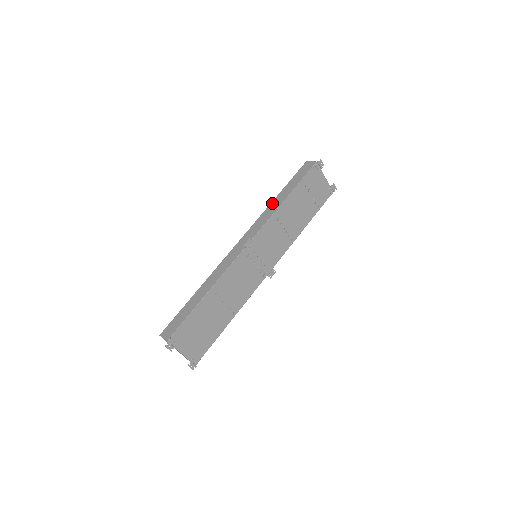
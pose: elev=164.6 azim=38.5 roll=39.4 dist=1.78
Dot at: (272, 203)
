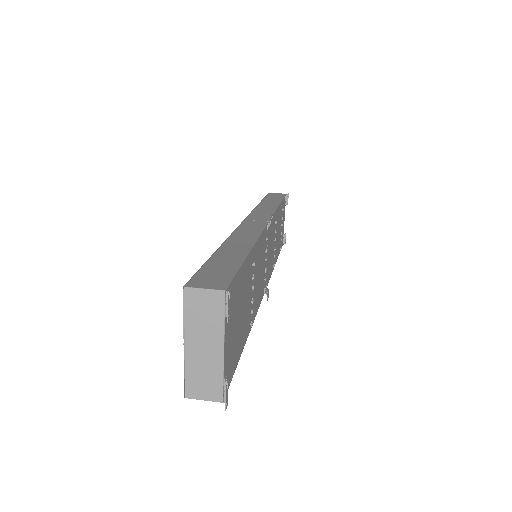
Dot at: (260, 204)
